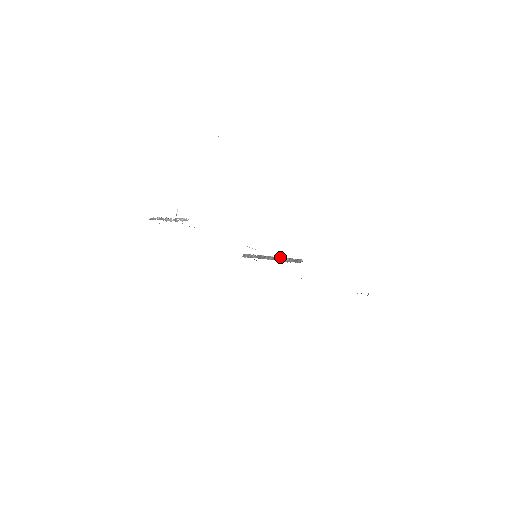
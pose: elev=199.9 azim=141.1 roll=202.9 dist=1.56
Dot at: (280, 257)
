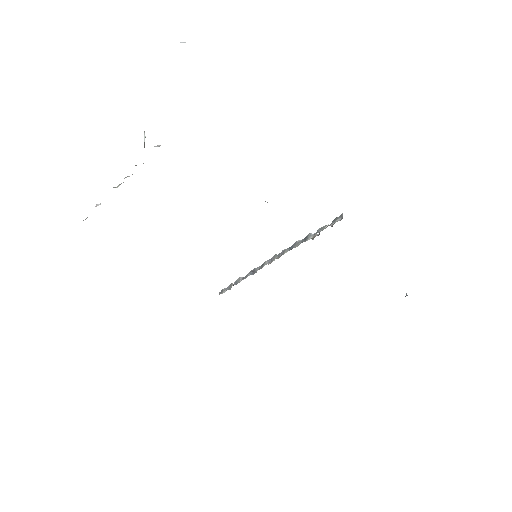
Dot at: (295, 242)
